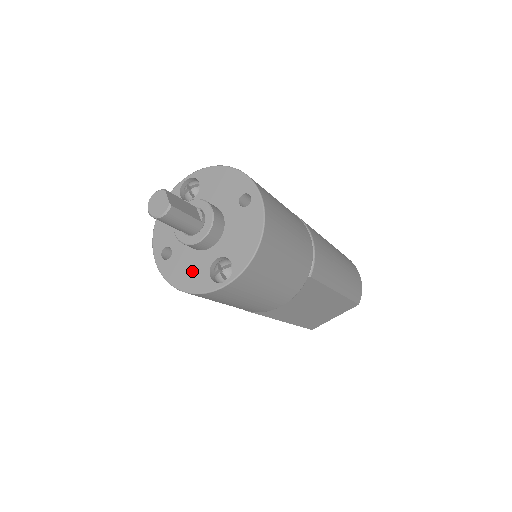
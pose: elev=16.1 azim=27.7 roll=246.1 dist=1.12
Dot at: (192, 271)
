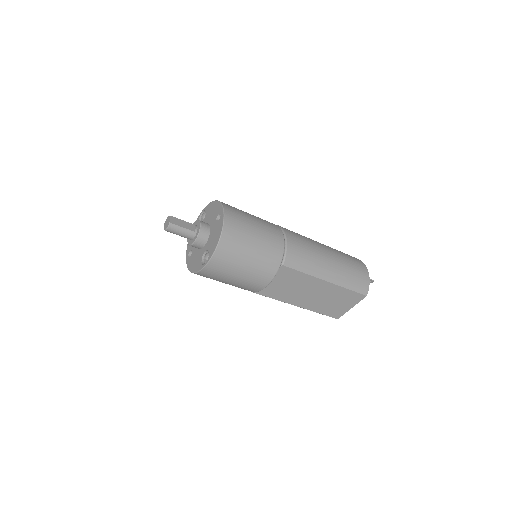
Dot at: (196, 261)
